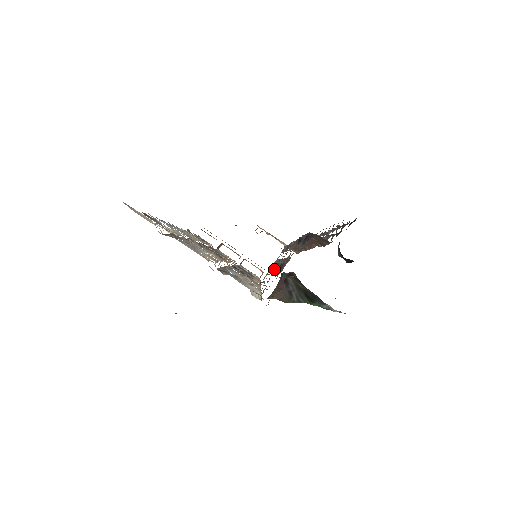
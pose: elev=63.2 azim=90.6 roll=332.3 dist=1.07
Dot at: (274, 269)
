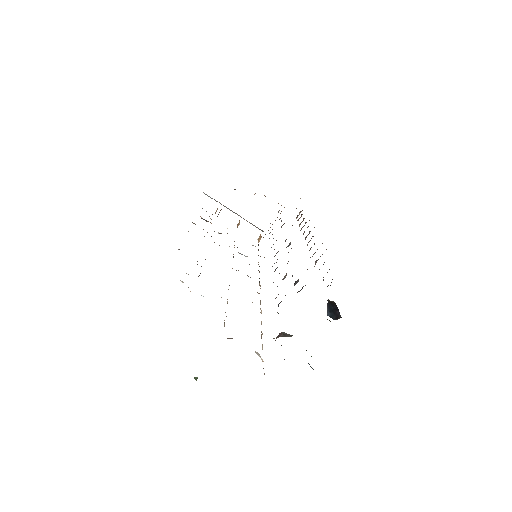
Dot at: (272, 266)
